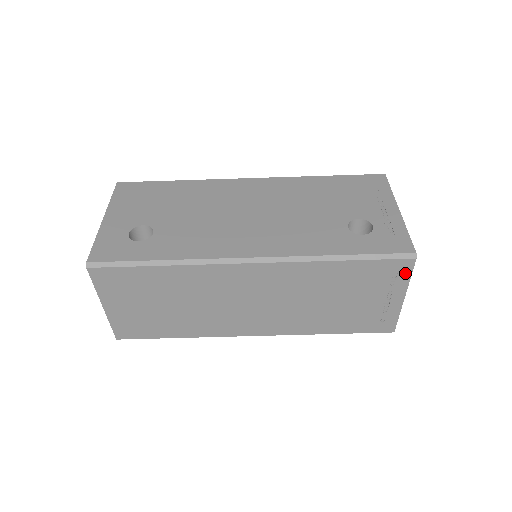
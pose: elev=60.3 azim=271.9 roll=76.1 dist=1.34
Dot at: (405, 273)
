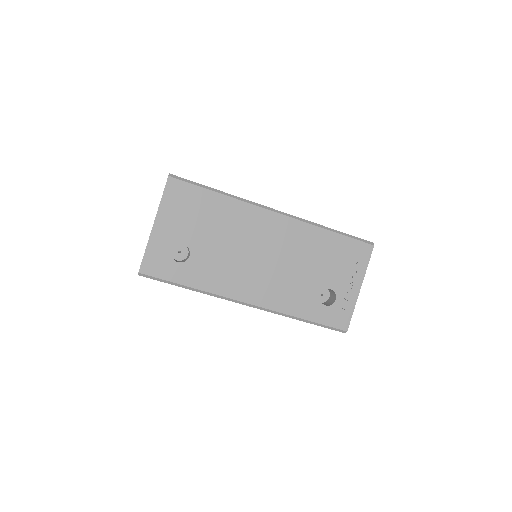
Dot at: occluded
